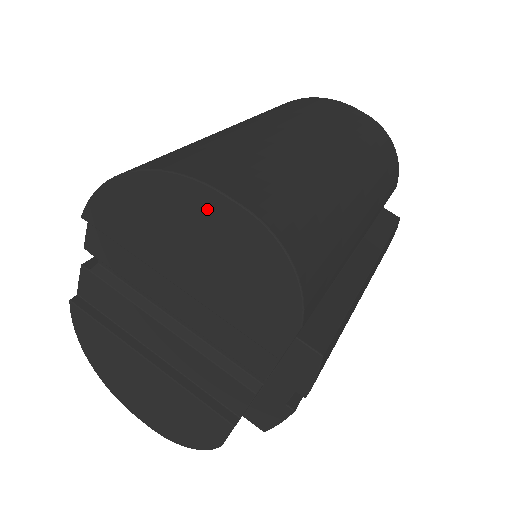
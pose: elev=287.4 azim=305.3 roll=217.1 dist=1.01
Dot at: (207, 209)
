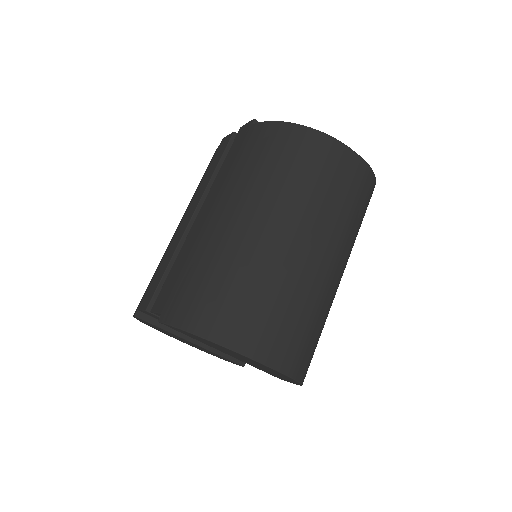
Dot at: (256, 363)
